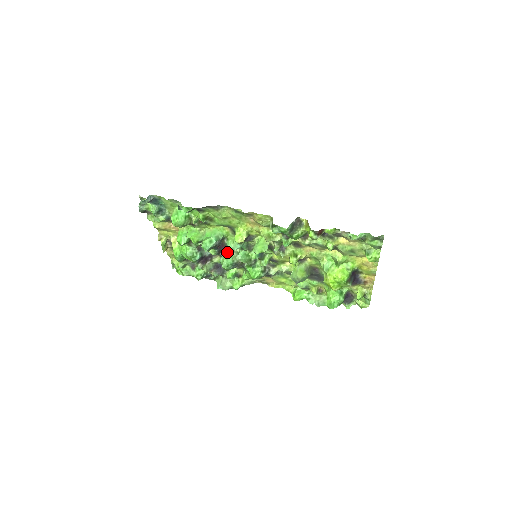
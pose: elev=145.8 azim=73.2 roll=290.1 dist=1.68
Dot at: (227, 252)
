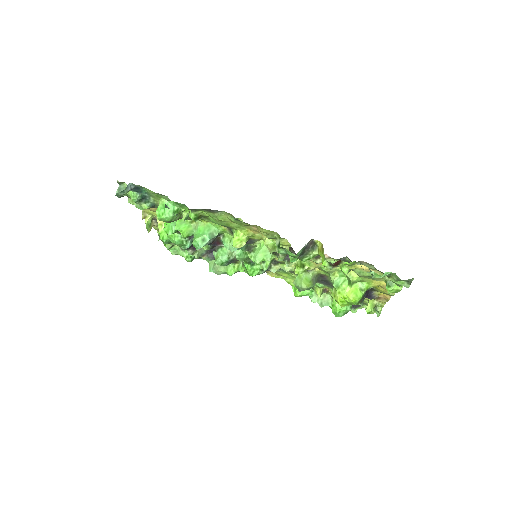
Dot at: (222, 247)
